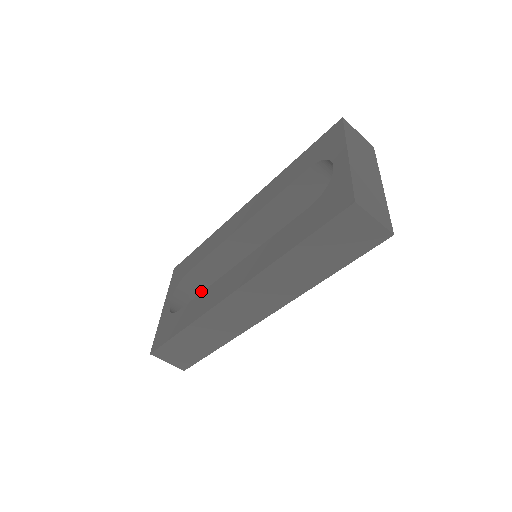
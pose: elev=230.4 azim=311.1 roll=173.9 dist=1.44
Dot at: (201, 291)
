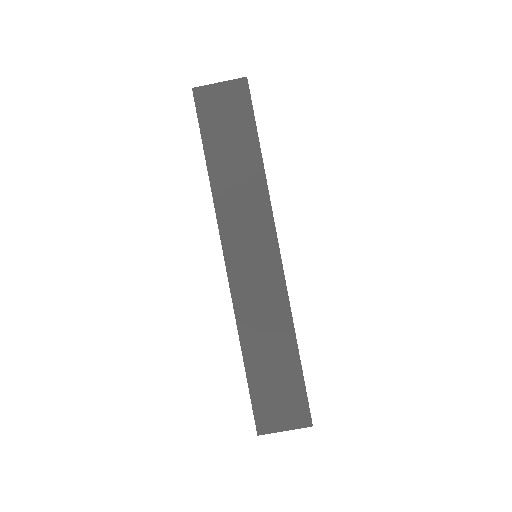
Dot at: occluded
